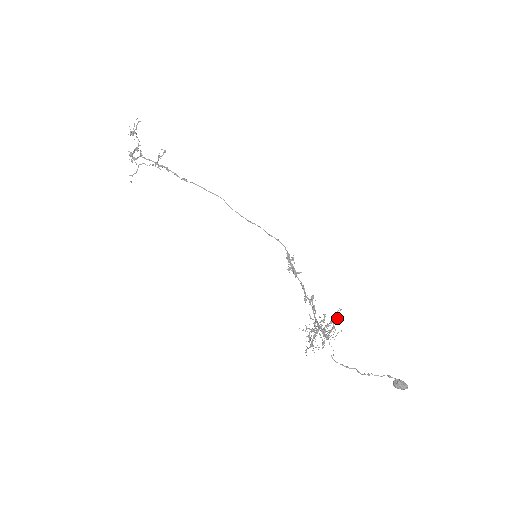
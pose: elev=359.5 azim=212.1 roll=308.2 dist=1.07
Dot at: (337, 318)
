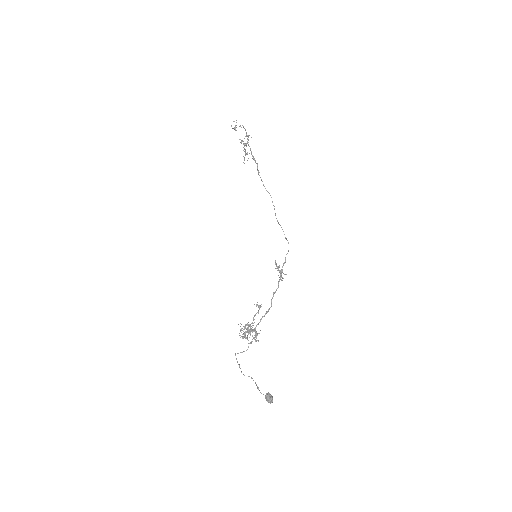
Dot at: (247, 331)
